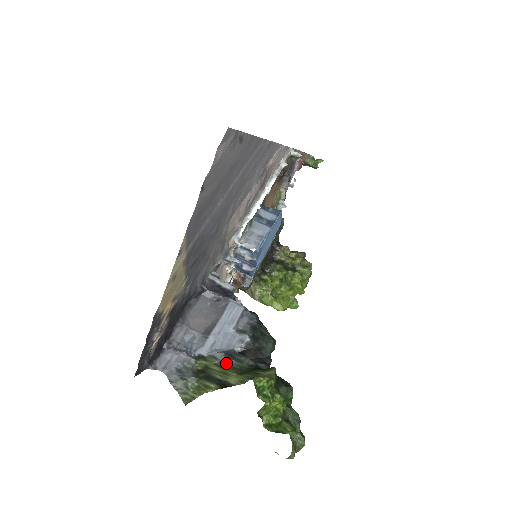
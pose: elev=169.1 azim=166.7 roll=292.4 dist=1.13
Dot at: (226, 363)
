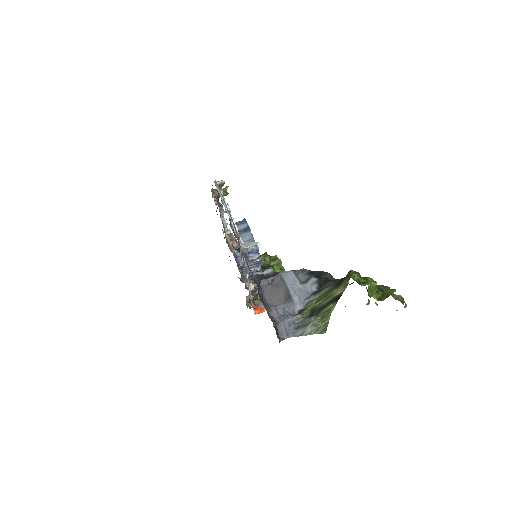
Dot at: (322, 295)
